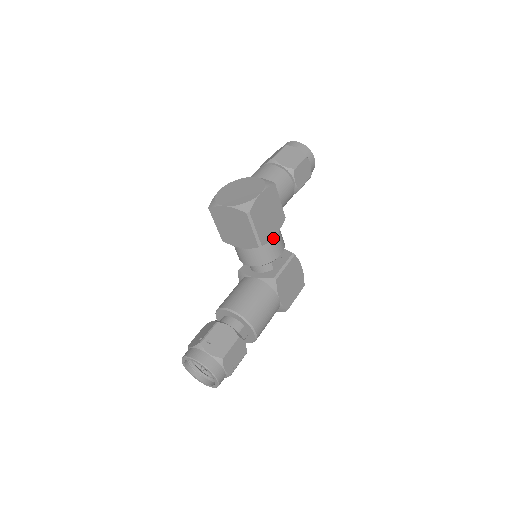
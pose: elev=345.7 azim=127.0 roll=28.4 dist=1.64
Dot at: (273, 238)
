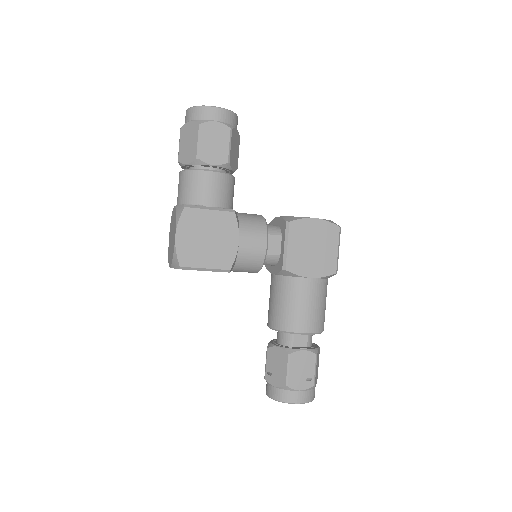
Dot at: (238, 246)
